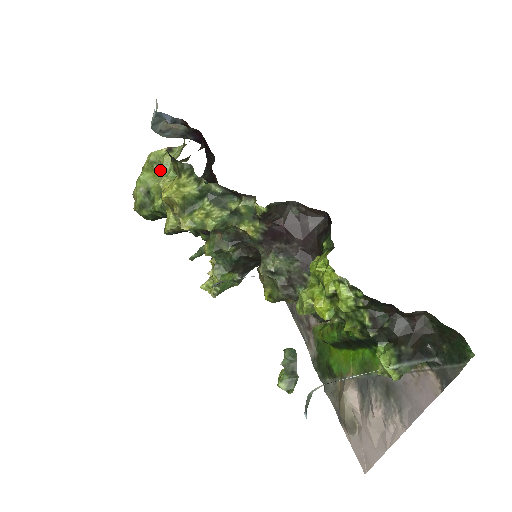
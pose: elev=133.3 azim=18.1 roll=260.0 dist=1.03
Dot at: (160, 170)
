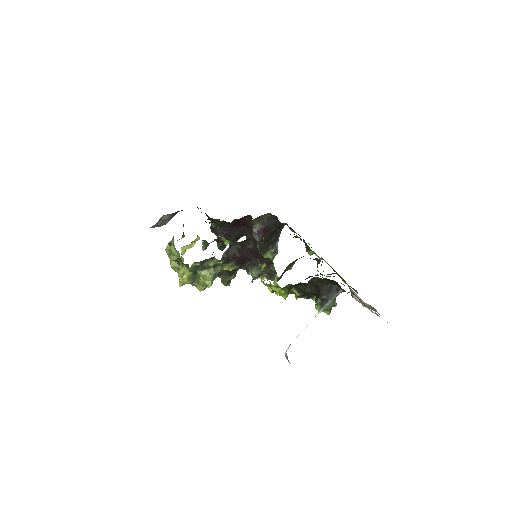
Dot at: occluded
